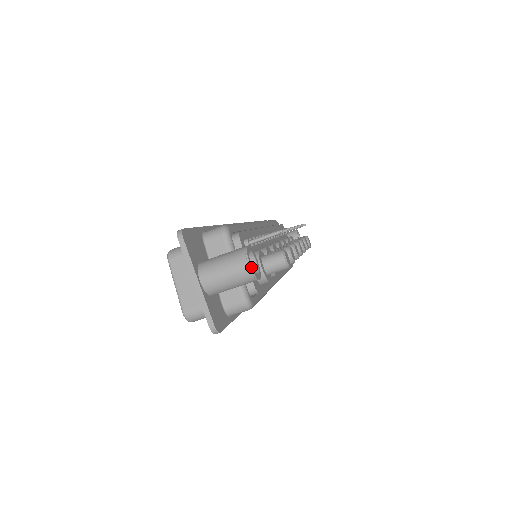
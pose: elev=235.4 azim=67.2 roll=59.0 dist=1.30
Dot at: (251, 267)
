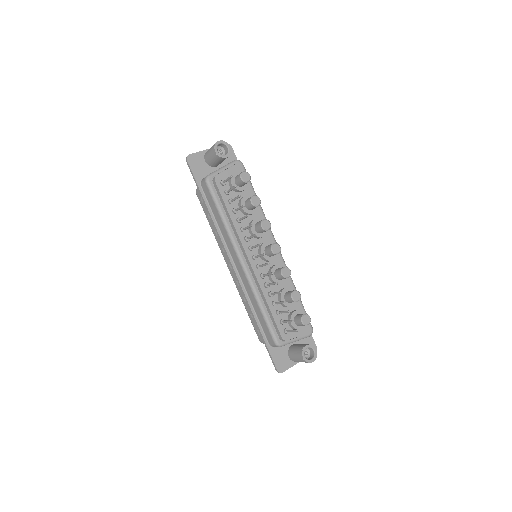
Dot at: occluded
